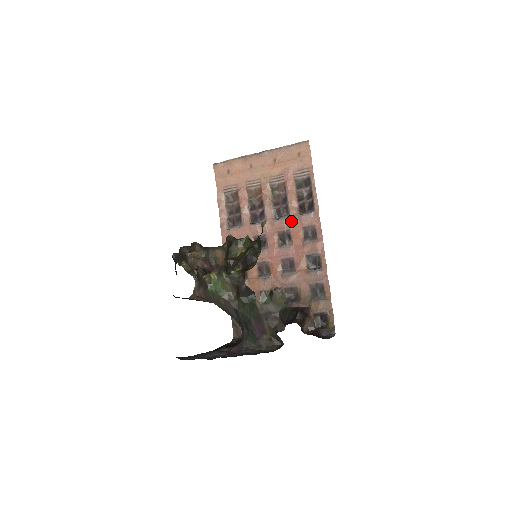
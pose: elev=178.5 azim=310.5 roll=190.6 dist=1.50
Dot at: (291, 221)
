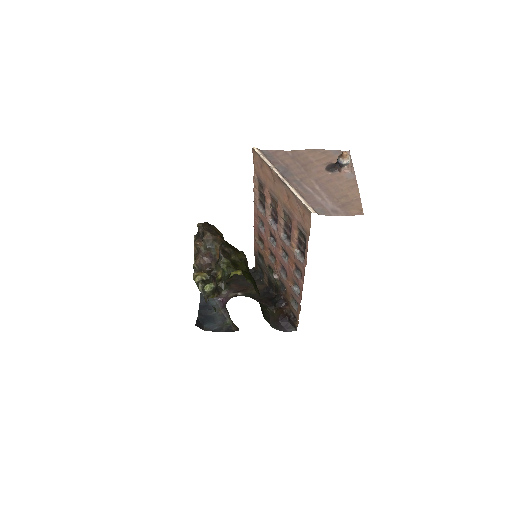
Dot at: (289, 250)
